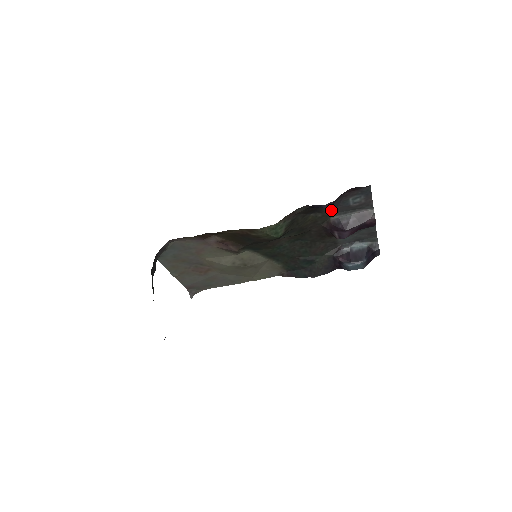
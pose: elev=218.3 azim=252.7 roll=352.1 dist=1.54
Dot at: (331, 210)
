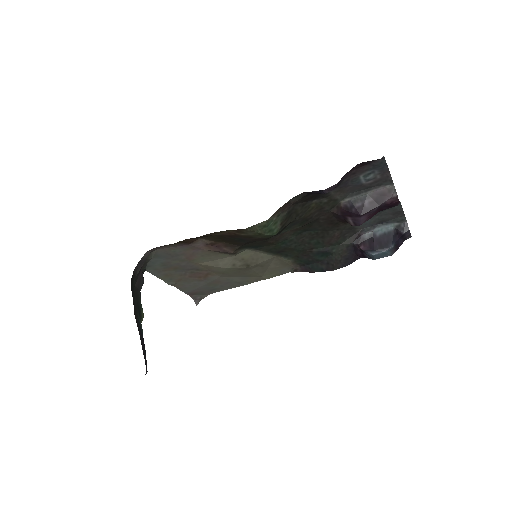
Dot at: (339, 192)
